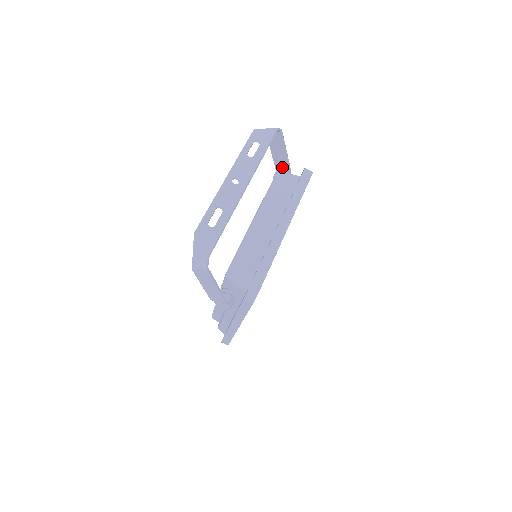
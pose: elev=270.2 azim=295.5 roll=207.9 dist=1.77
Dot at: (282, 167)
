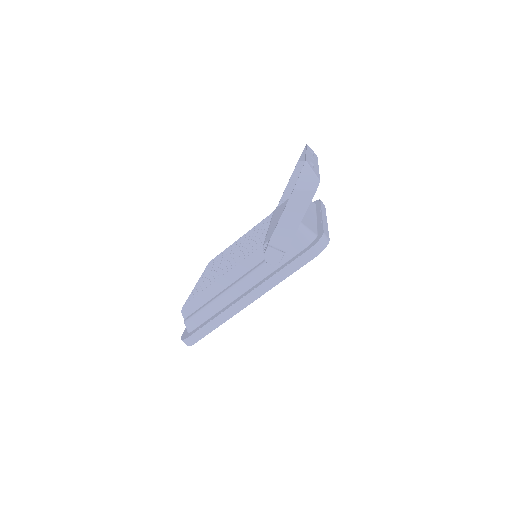
Dot at: (289, 197)
